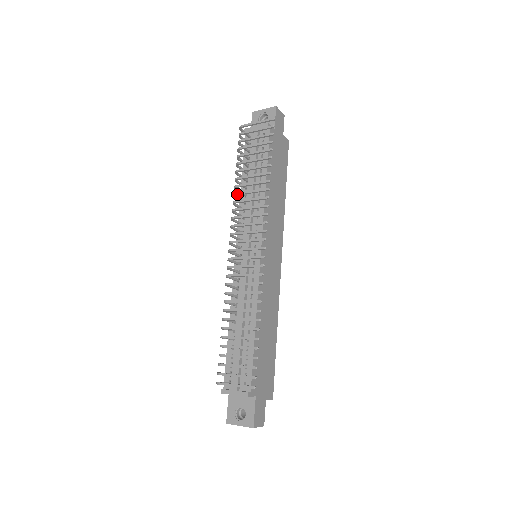
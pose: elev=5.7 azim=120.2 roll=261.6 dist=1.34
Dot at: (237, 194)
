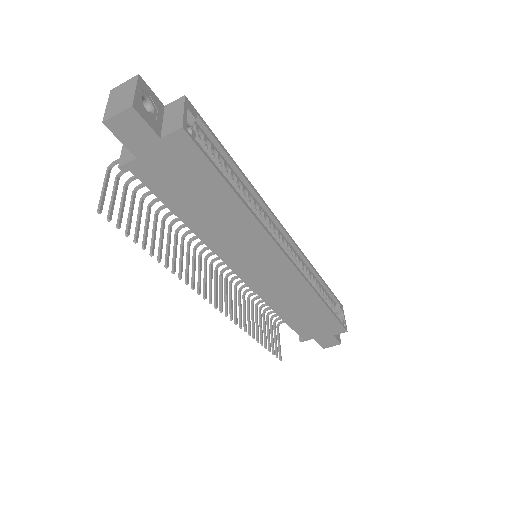
Dot at: (175, 236)
